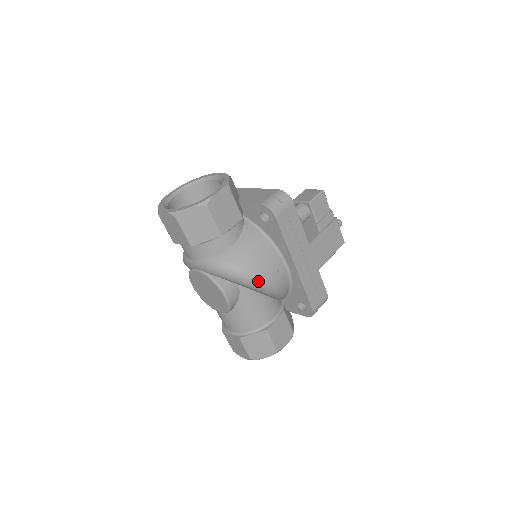
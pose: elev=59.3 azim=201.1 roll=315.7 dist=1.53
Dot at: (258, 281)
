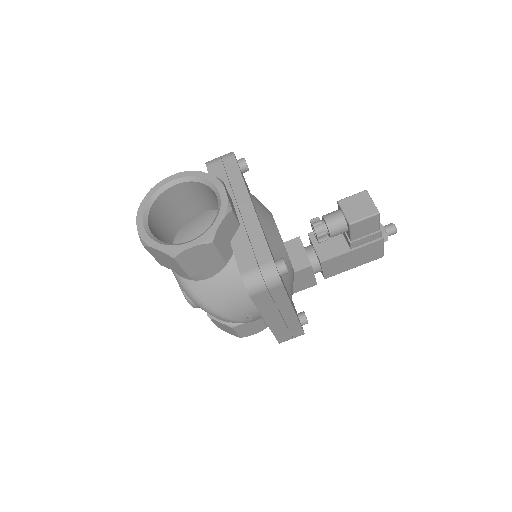
Dot at: (221, 318)
